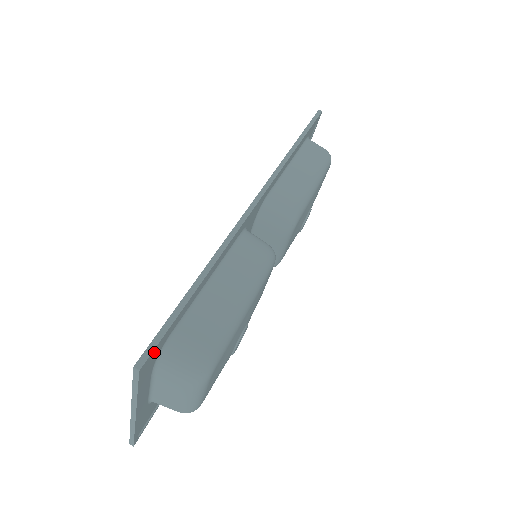
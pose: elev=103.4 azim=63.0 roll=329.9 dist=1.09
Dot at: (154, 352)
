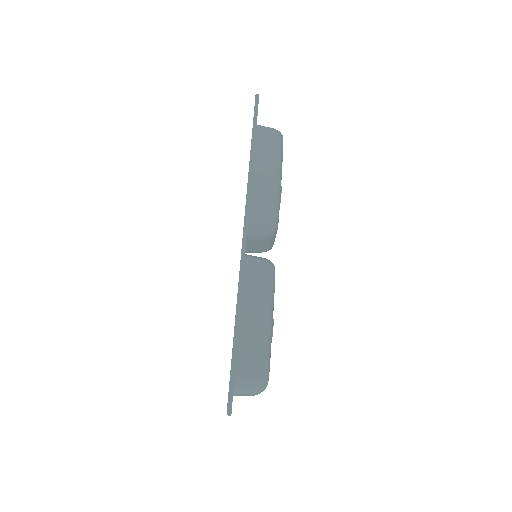
Dot at: occluded
